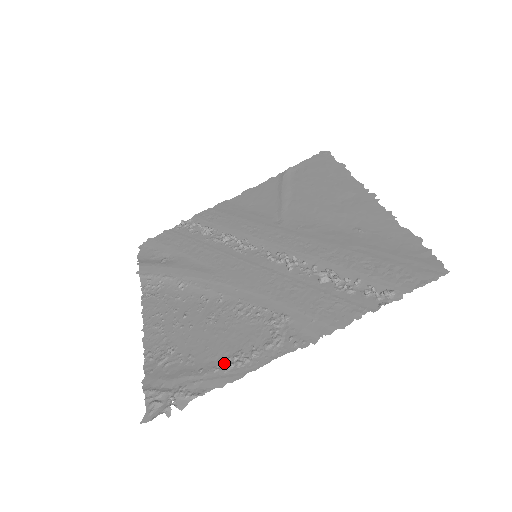
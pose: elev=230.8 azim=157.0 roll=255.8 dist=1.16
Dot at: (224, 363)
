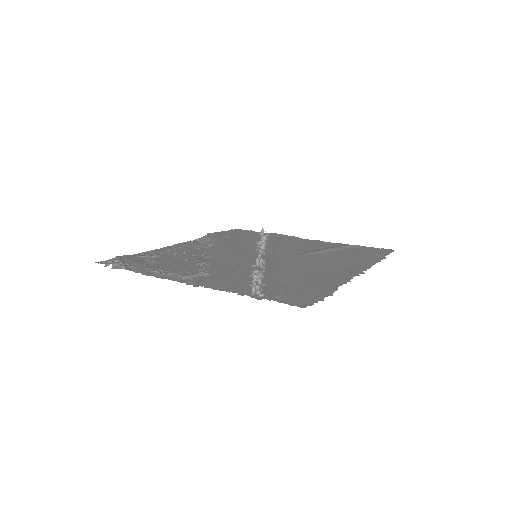
Dot at: (155, 269)
